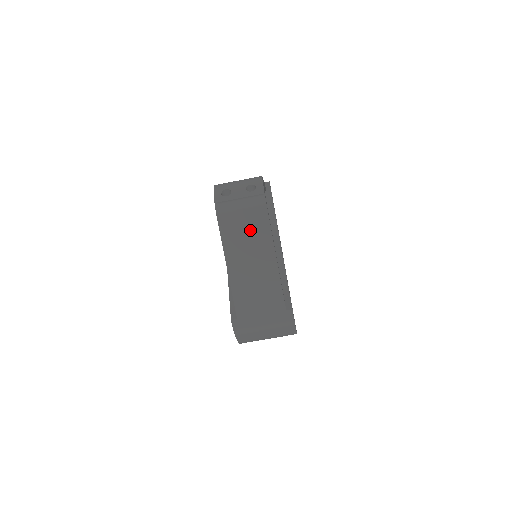
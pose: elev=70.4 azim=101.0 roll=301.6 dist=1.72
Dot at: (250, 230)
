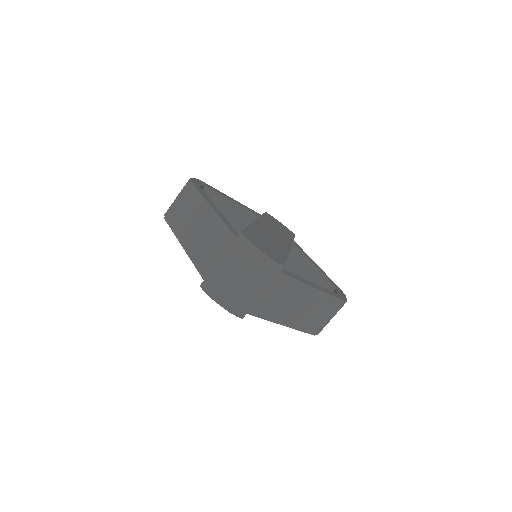
Dot at: (188, 208)
